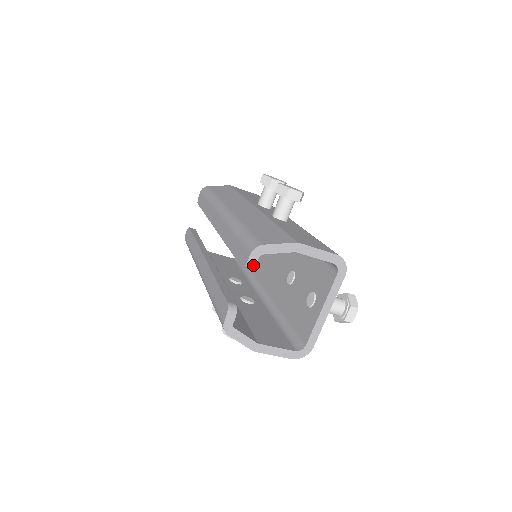
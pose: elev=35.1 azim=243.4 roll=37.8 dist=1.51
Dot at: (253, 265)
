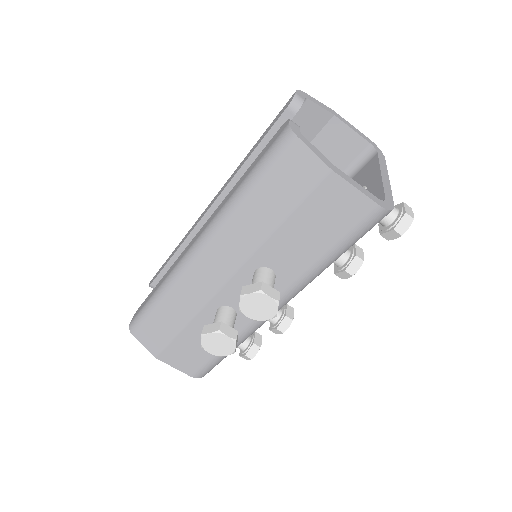
Dot at: (301, 101)
